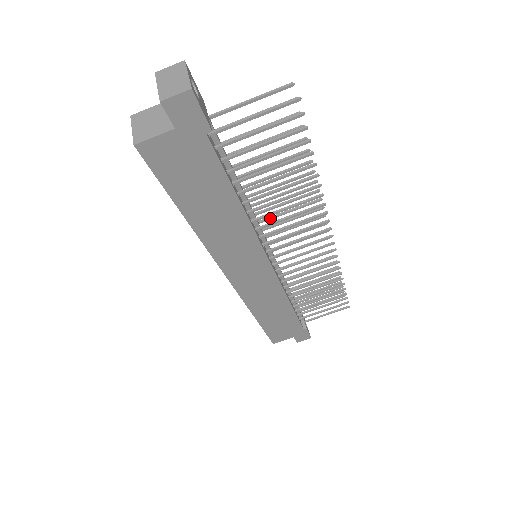
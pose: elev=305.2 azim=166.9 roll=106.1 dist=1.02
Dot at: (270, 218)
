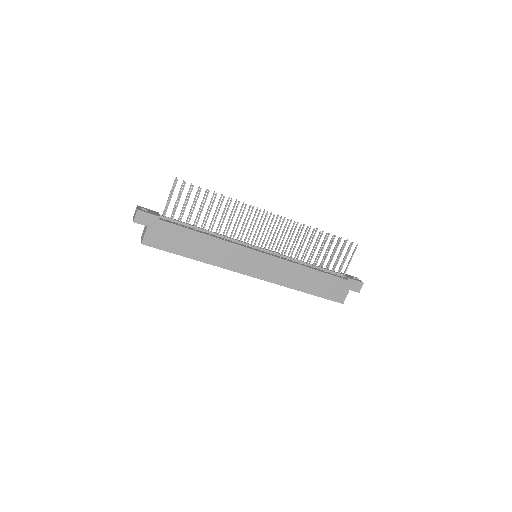
Dot at: (239, 233)
